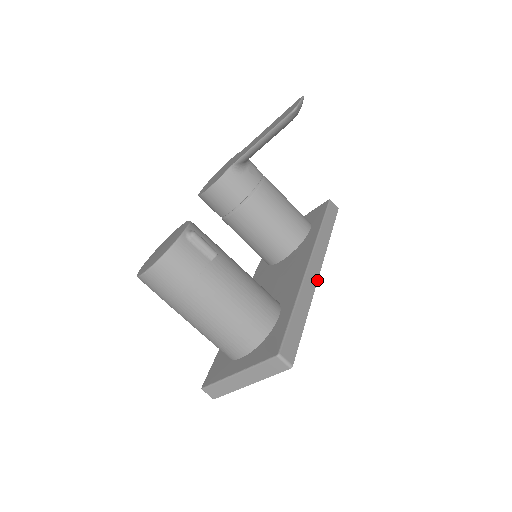
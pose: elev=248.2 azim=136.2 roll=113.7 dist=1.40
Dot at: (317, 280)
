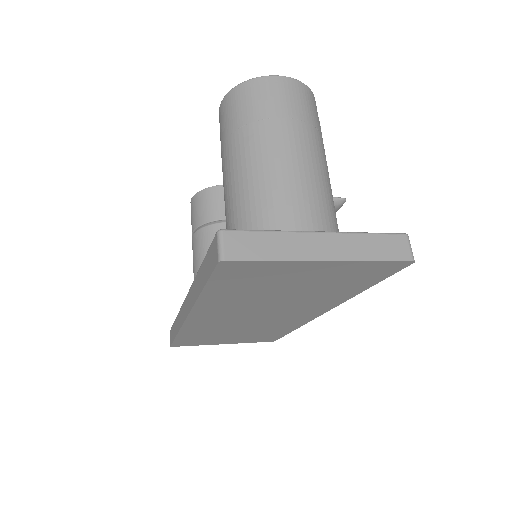
Dot at: occluded
